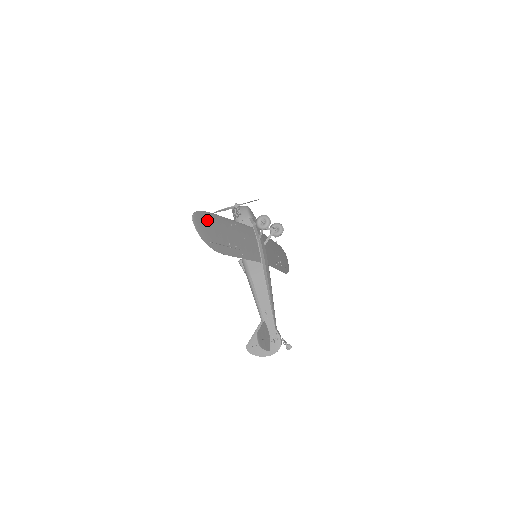
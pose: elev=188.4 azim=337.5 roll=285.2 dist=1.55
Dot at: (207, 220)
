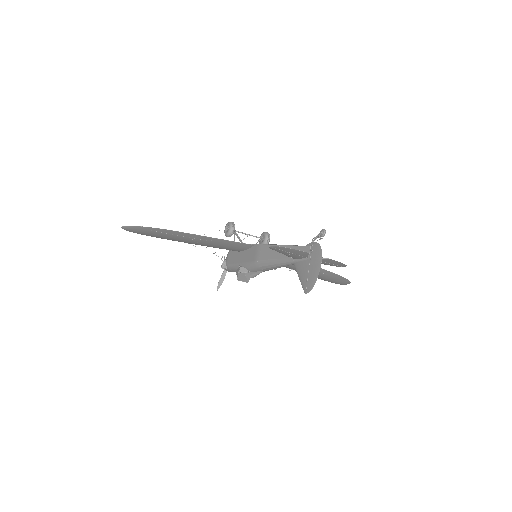
Dot at: occluded
